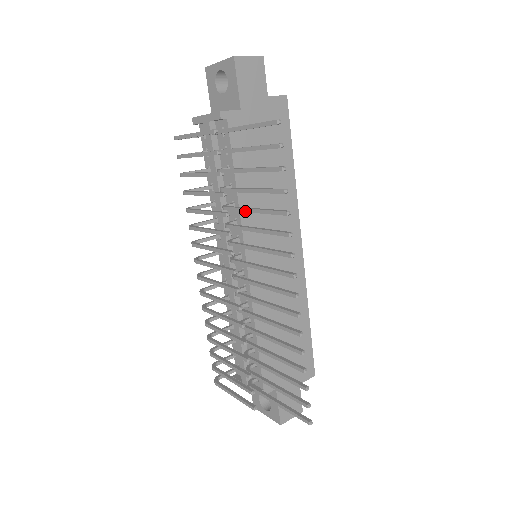
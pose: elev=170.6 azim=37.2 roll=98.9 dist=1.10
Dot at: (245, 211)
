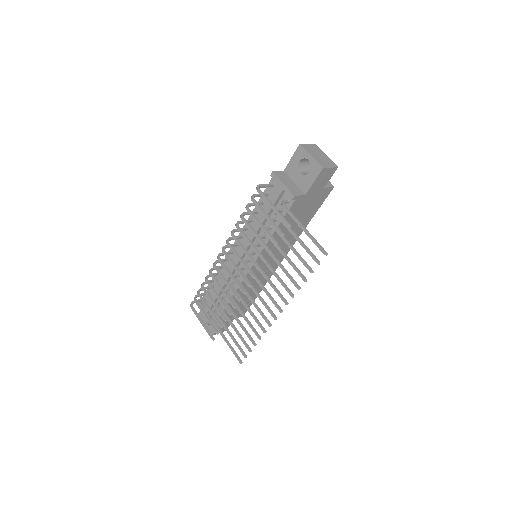
Dot at: (274, 260)
